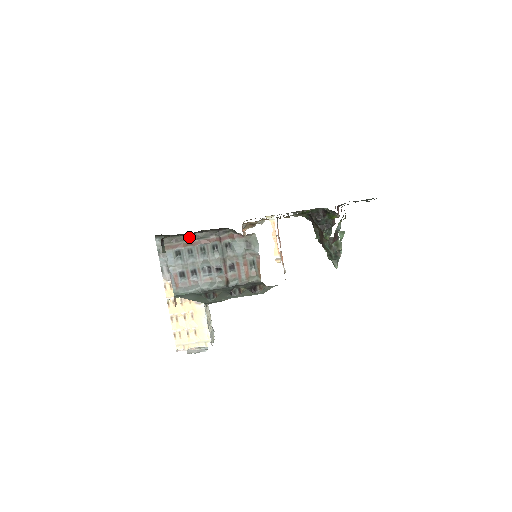
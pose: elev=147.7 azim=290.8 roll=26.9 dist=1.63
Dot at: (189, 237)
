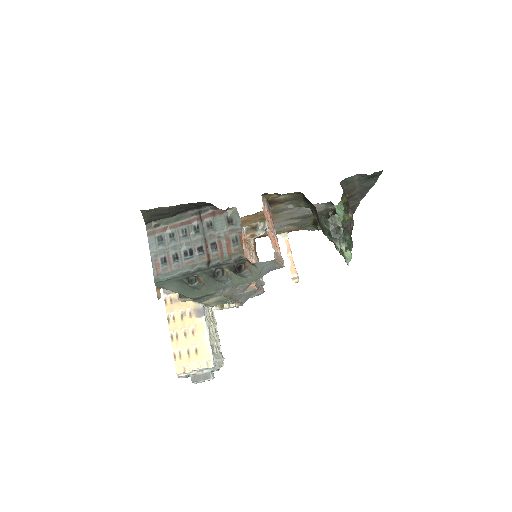
Dot at: (170, 220)
